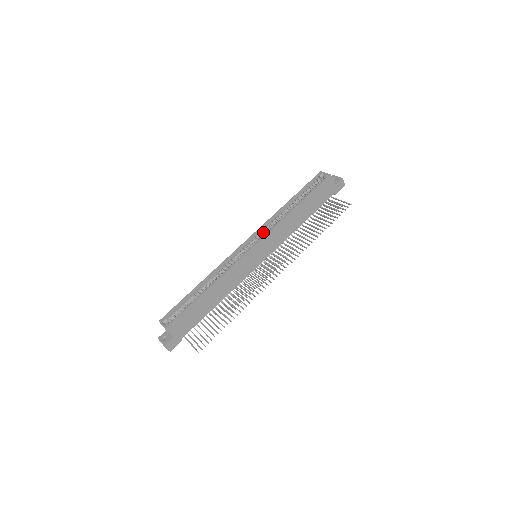
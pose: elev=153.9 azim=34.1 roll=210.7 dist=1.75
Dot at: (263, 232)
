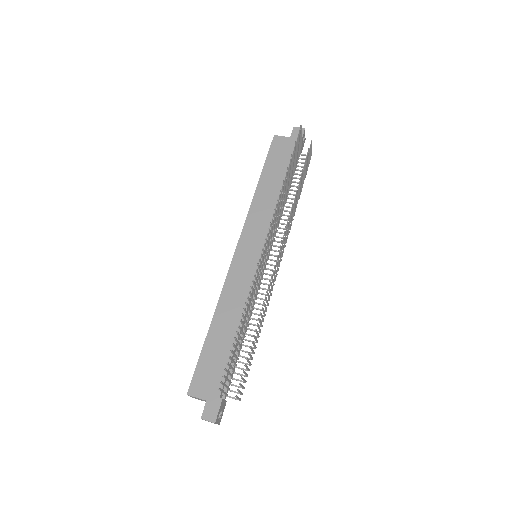
Dot at: occluded
